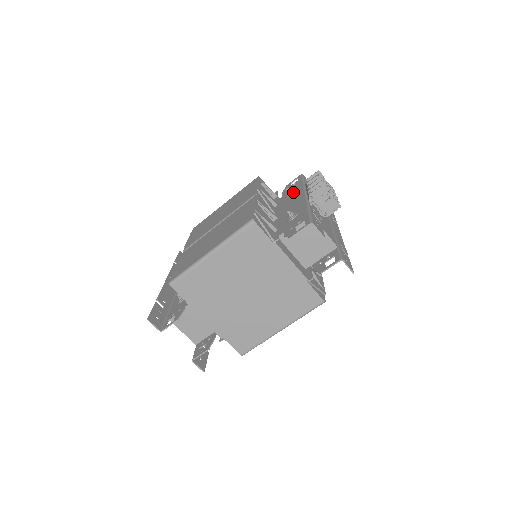
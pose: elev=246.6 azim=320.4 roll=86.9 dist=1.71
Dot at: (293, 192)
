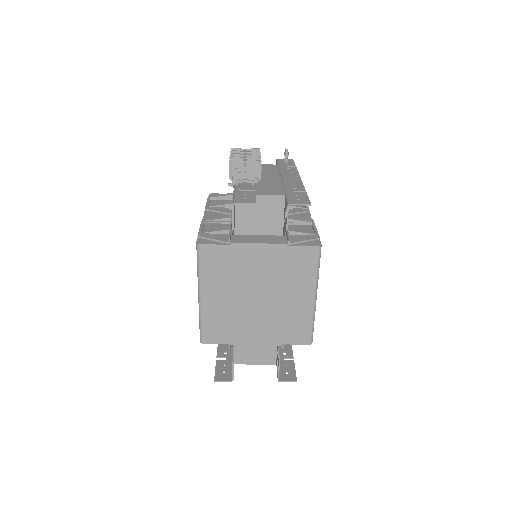
Dot at: occluded
